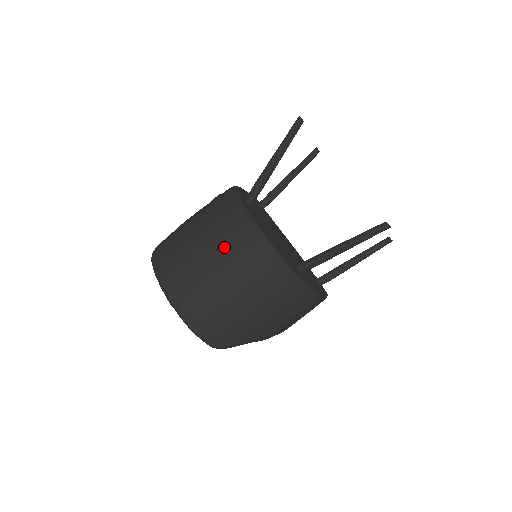
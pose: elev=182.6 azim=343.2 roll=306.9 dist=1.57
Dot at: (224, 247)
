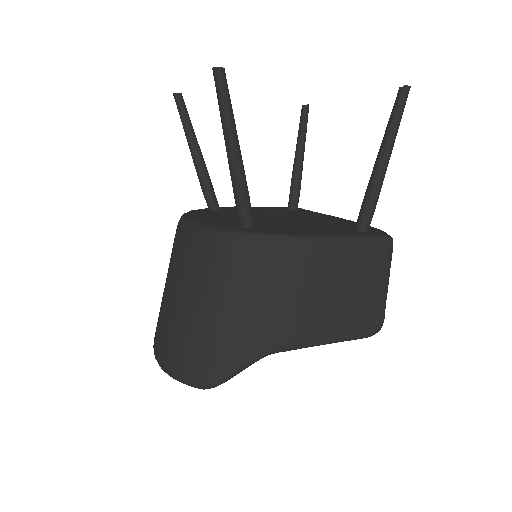
Dot at: (169, 264)
